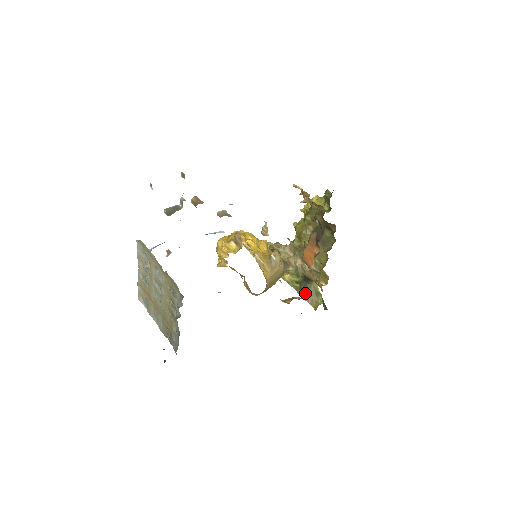
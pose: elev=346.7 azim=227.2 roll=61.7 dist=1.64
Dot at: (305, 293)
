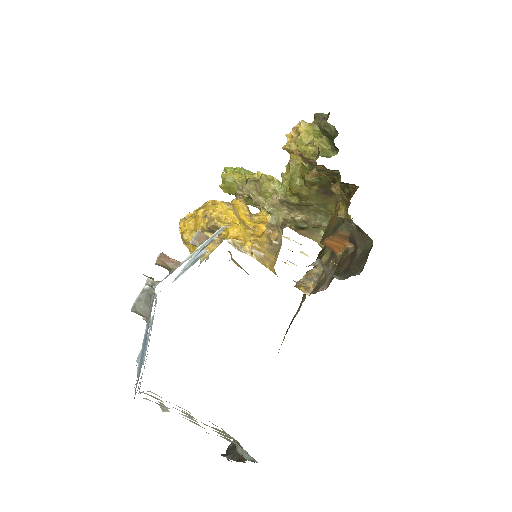
Dot at: (304, 231)
